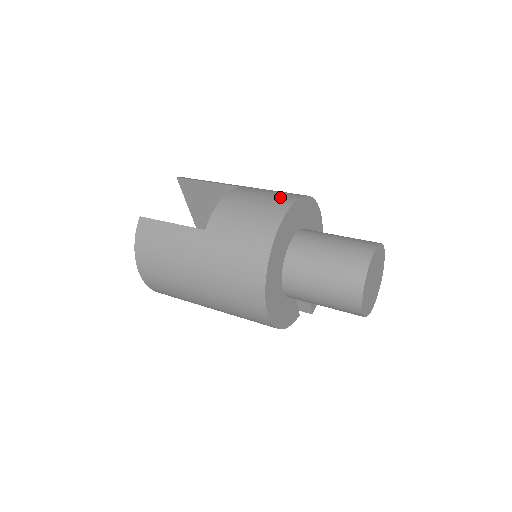
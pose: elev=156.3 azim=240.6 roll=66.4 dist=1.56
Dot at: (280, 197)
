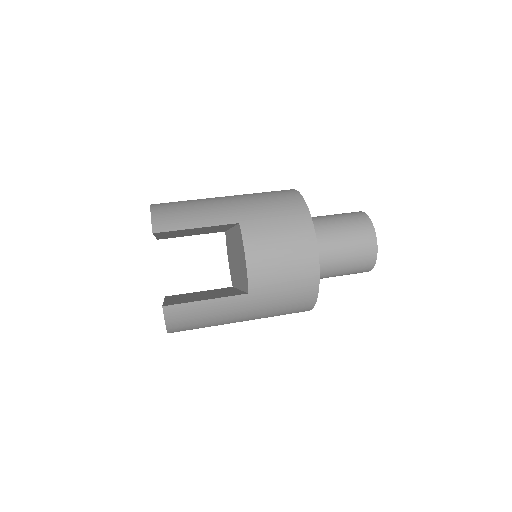
Dot at: (297, 230)
